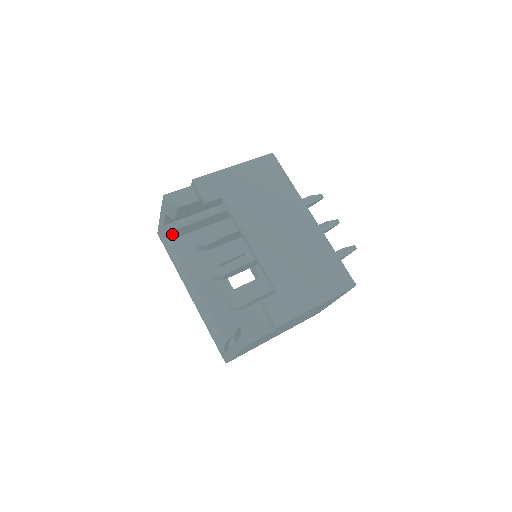
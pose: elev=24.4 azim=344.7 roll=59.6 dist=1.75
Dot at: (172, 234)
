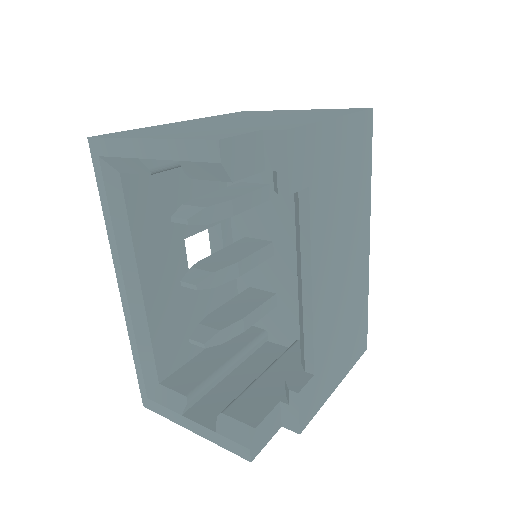
Dot at: (139, 172)
